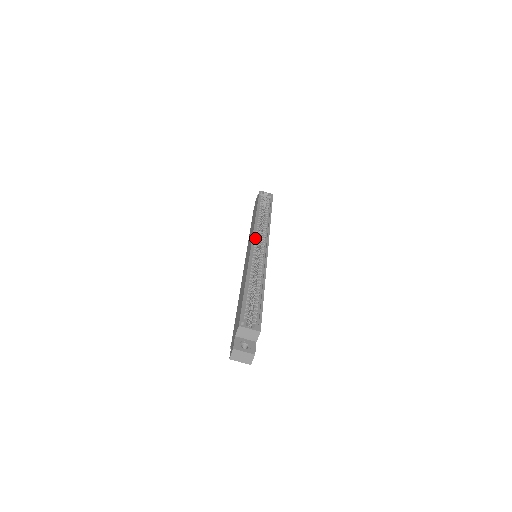
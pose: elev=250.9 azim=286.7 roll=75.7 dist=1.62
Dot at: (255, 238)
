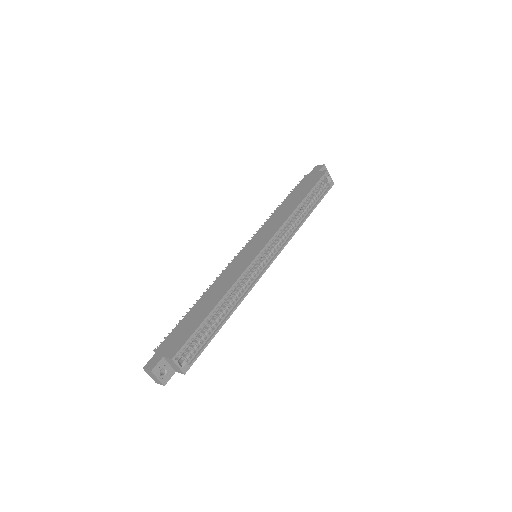
Dot at: (271, 241)
